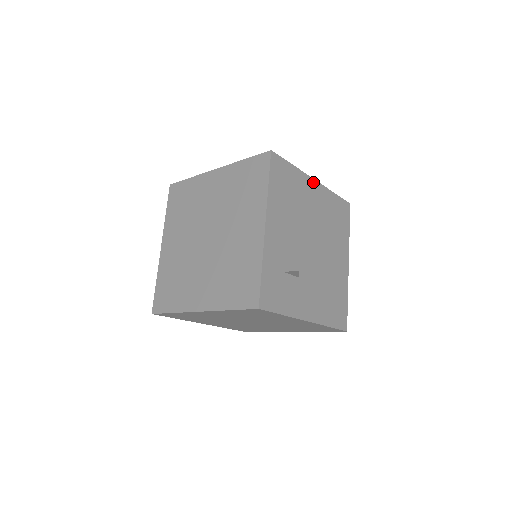
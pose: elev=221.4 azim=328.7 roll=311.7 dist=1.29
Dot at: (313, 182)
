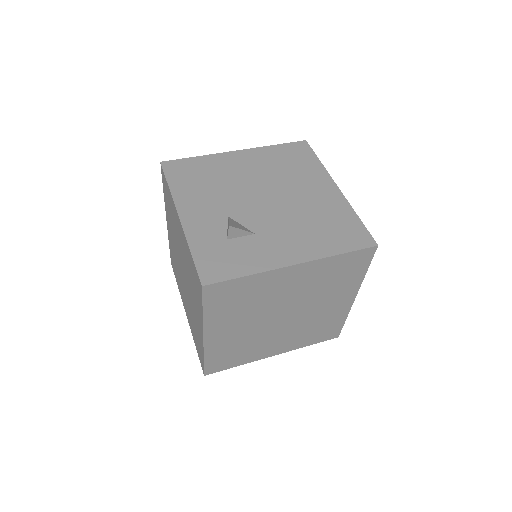
Dot at: (234, 154)
